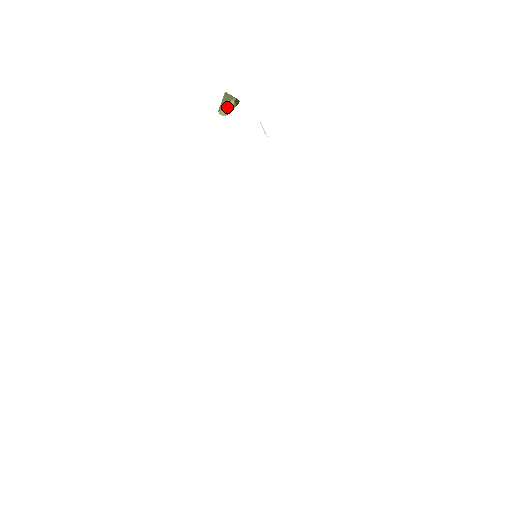
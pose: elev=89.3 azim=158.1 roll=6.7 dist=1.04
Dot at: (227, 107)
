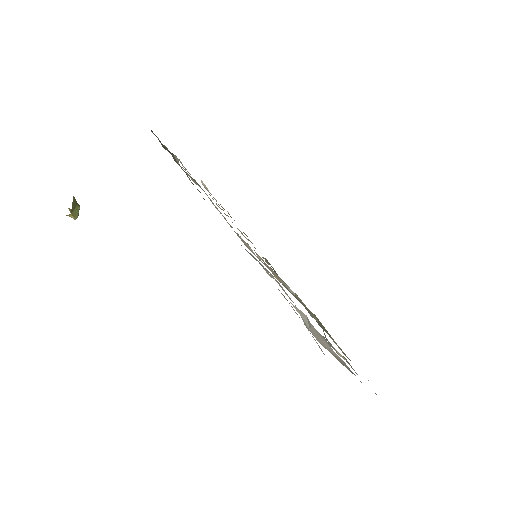
Dot at: (76, 211)
